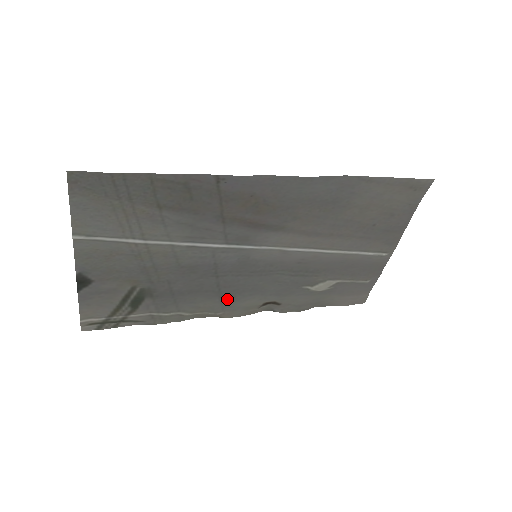
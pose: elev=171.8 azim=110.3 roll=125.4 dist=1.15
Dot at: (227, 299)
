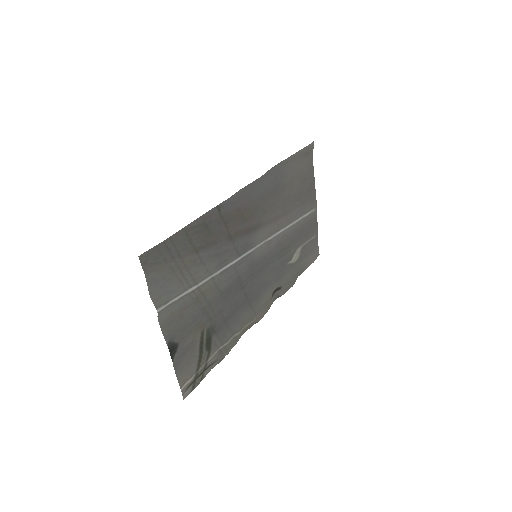
Dot at: (254, 303)
